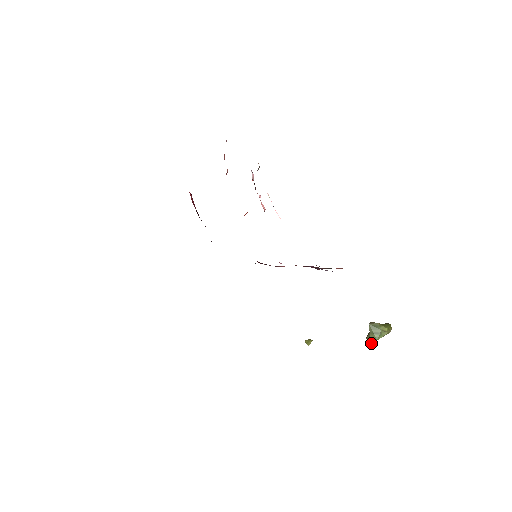
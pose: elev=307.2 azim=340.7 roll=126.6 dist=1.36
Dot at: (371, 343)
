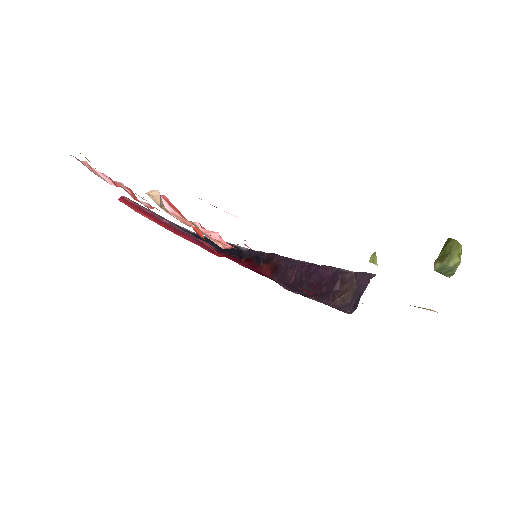
Dot at: occluded
